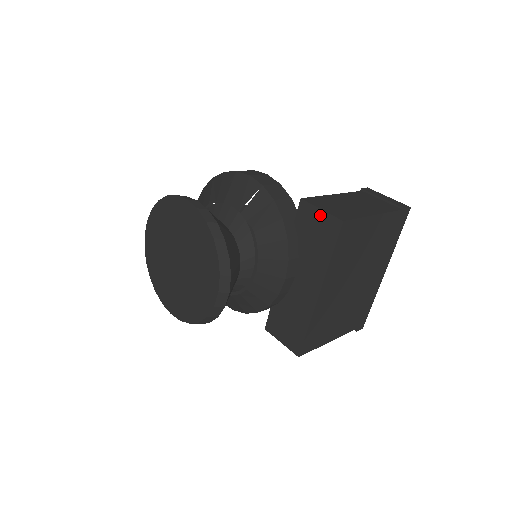
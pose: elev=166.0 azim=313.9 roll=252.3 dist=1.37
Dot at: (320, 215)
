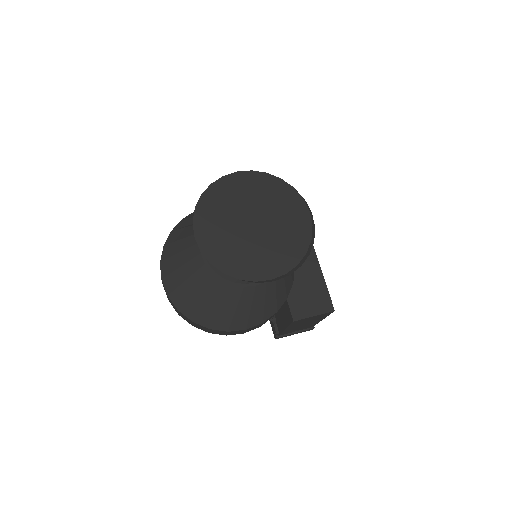
Dot at: occluded
